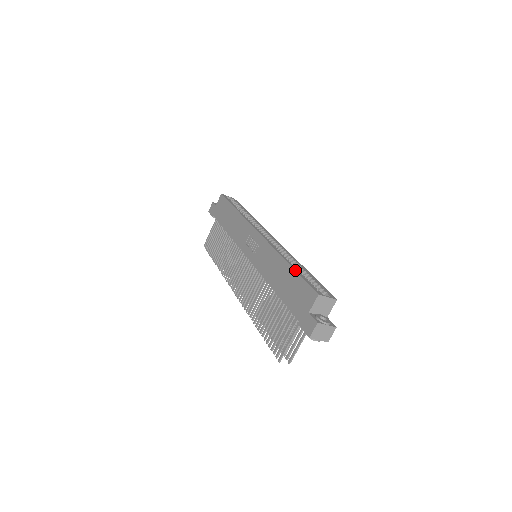
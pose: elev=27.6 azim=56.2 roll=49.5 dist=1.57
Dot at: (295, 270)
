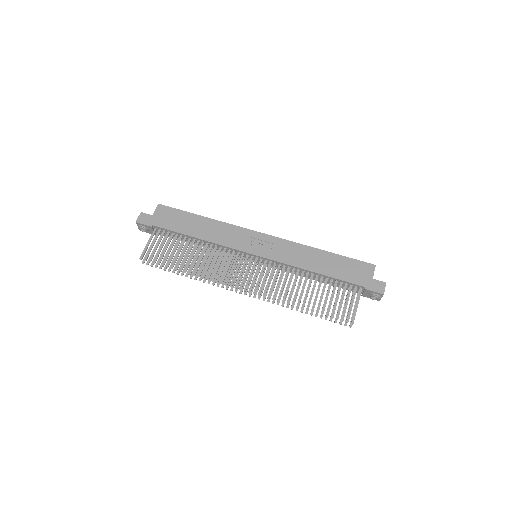
Dot at: (338, 254)
